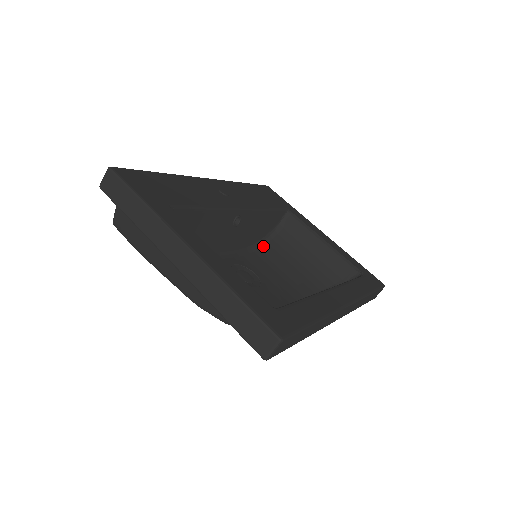
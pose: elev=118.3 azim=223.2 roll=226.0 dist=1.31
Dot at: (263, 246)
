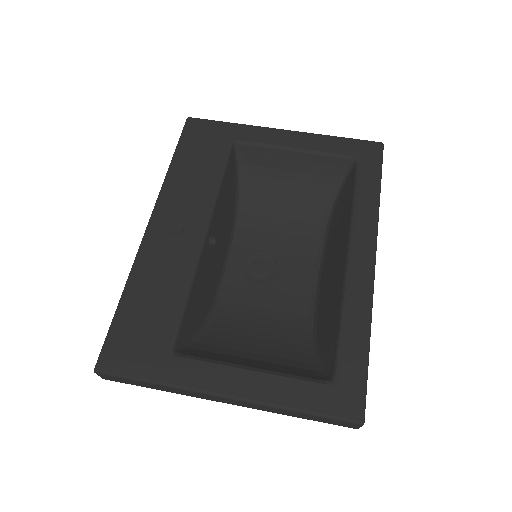
Dot at: (243, 203)
